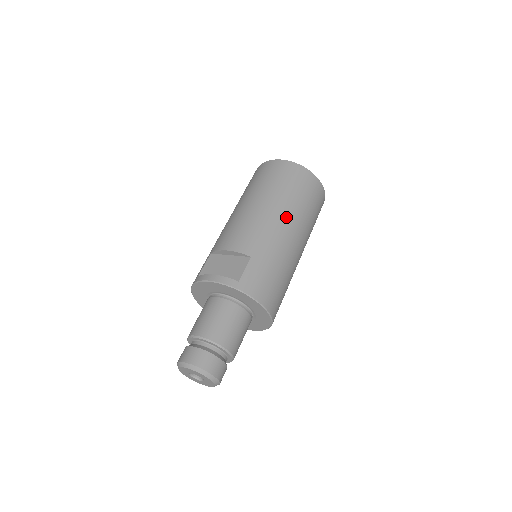
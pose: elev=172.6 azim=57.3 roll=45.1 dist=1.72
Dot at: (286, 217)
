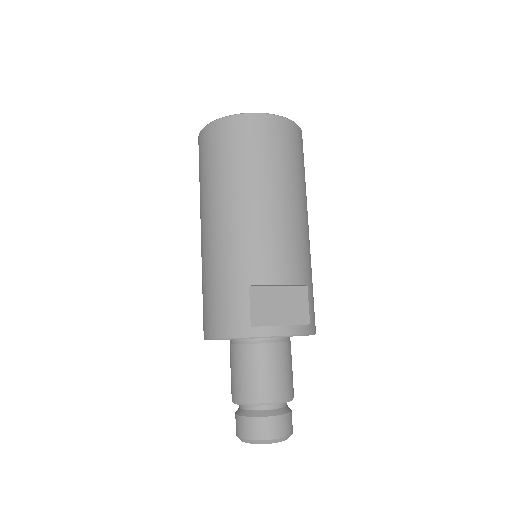
Dot at: (307, 212)
